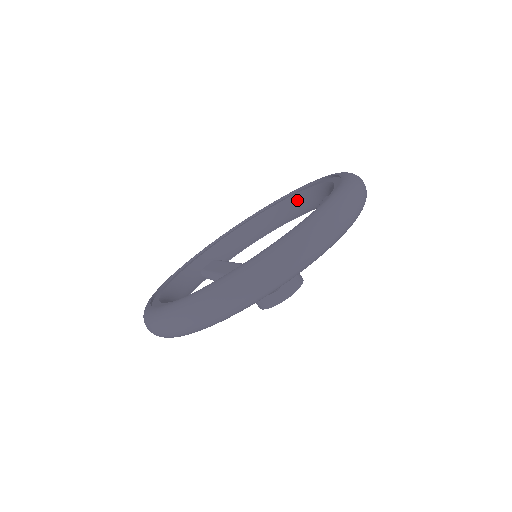
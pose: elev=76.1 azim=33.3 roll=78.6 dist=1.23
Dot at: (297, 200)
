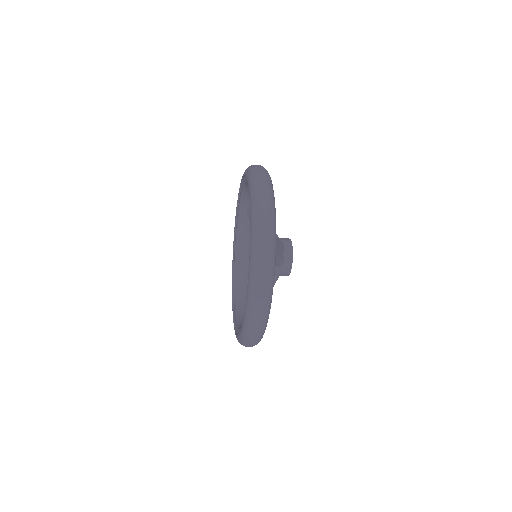
Dot at: occluded
